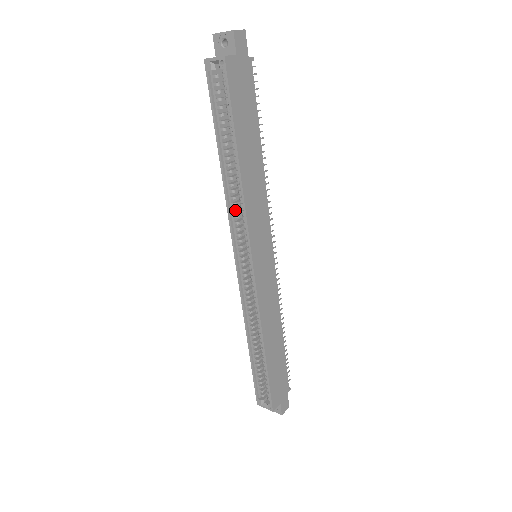
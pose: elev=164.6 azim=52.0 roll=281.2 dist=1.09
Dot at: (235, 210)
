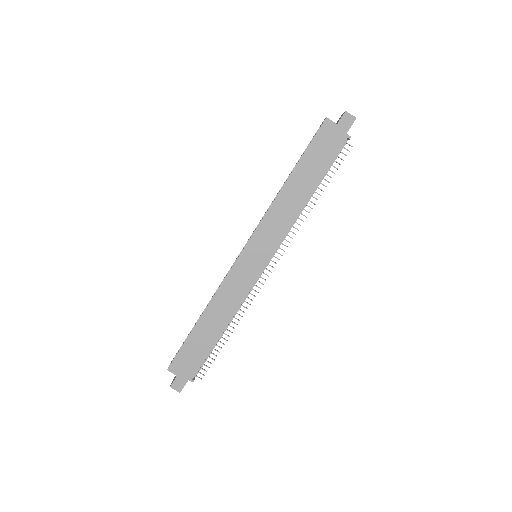
Dot at: occluded
